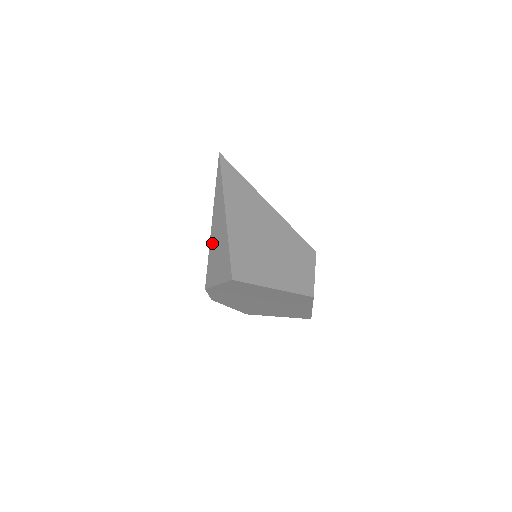
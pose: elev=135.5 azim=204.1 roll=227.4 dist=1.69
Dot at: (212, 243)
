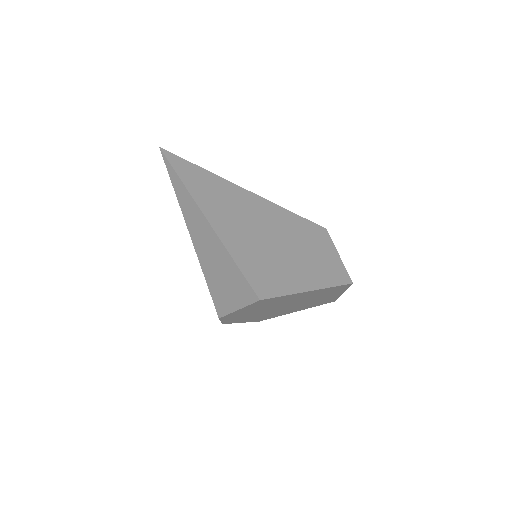
Dot at: (203, 260)
